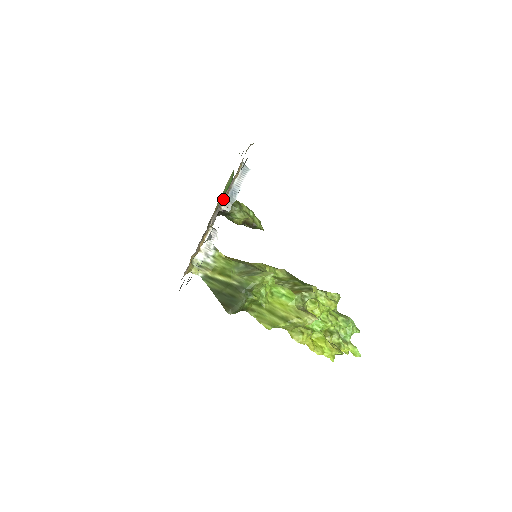
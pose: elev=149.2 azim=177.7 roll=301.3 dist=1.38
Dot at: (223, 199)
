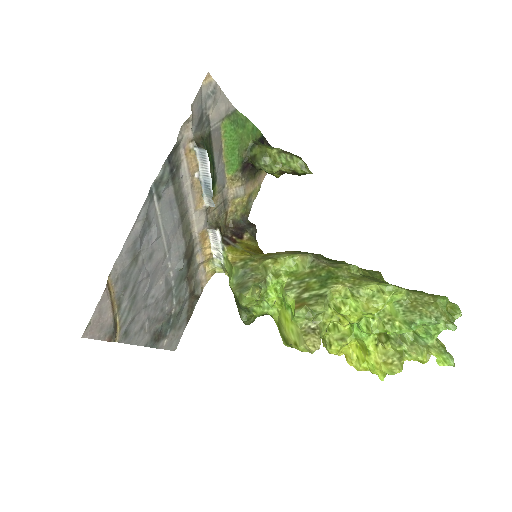
Dot at: (192, 205)
